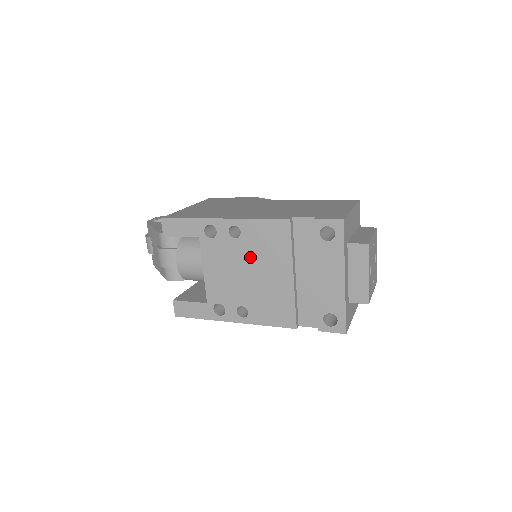
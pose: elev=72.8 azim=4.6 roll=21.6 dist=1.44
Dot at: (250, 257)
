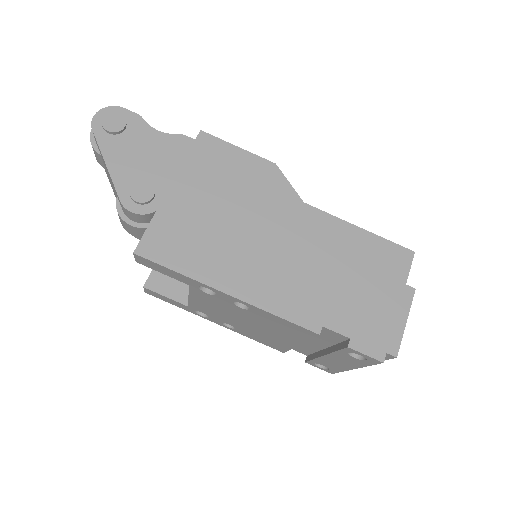
Dot at: (253, 320)
